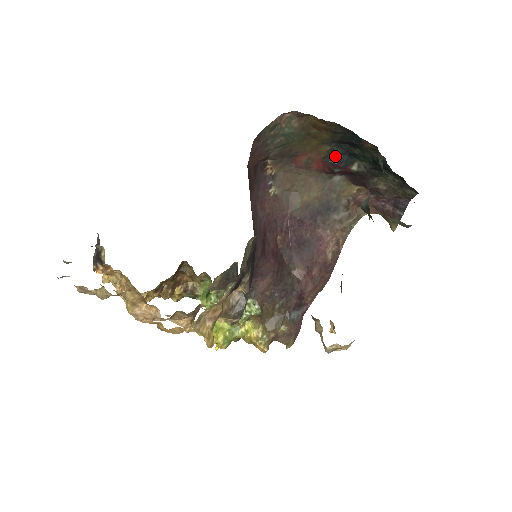
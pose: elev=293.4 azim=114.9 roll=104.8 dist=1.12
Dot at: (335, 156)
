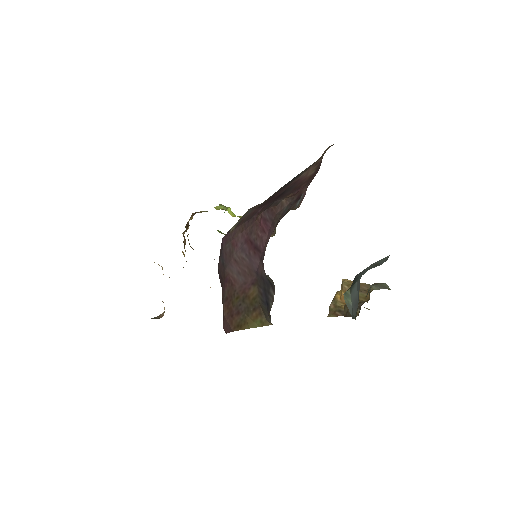
Dot at: occluded
